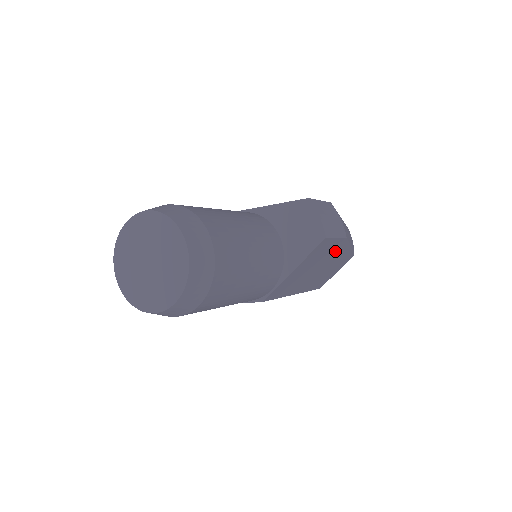
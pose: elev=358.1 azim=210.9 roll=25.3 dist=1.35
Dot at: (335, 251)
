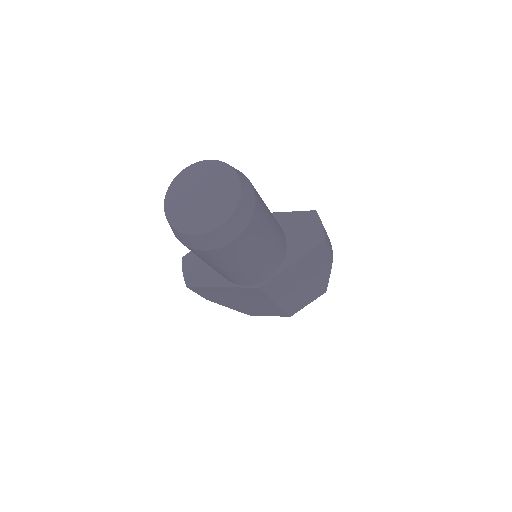
Dot at: (321, 269)
